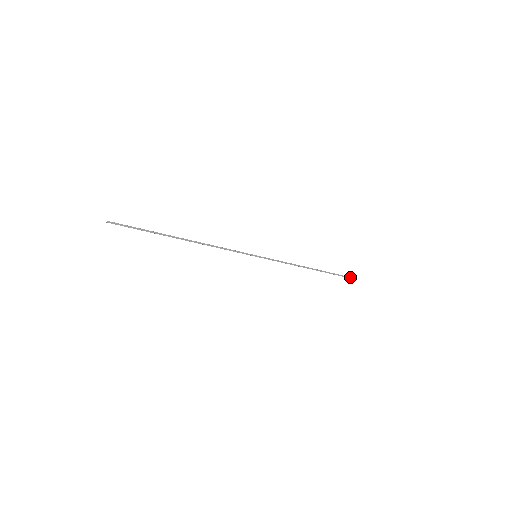
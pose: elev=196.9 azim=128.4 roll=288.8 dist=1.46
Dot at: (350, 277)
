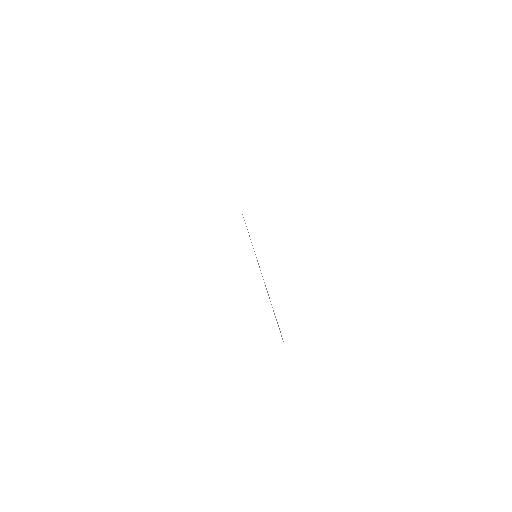
Dot at: occluded
